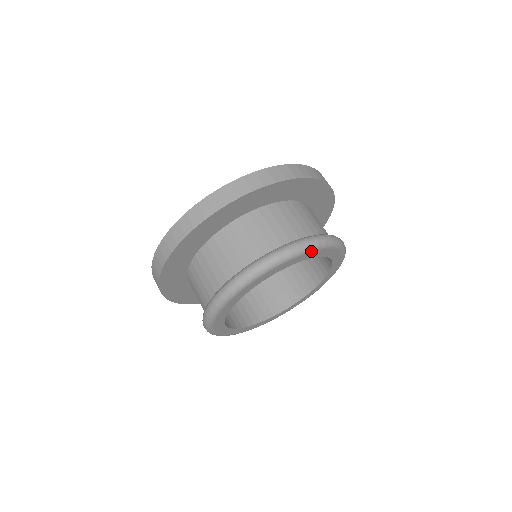
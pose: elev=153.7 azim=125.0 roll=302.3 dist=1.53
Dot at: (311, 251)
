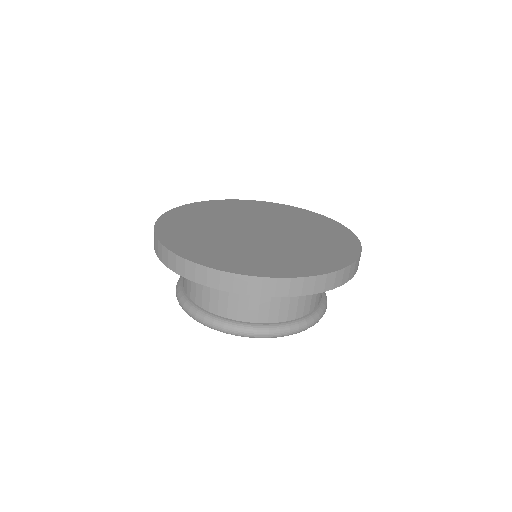
Dot at: (237, 335)
